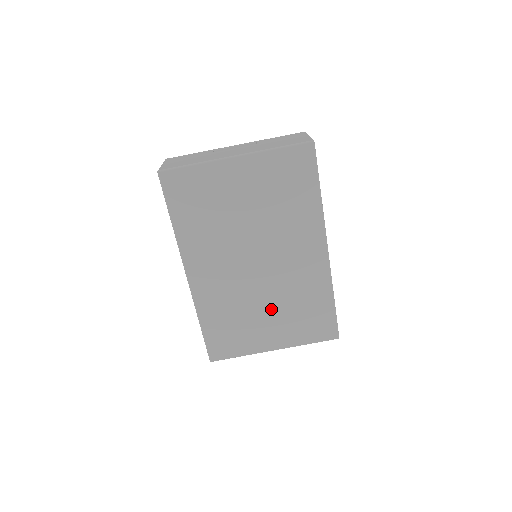
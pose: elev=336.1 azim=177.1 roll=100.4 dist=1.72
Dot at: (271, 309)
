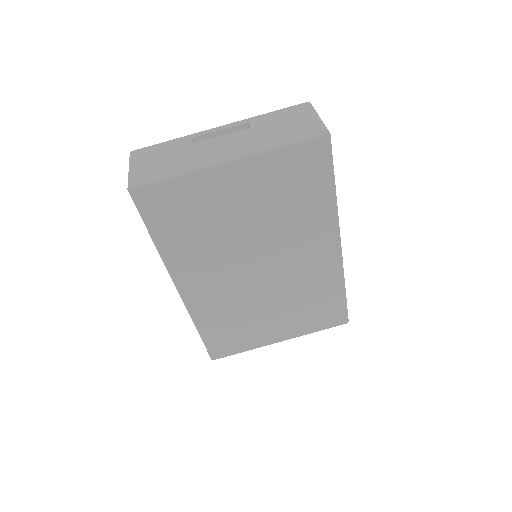
Dot at: (276, 308)
